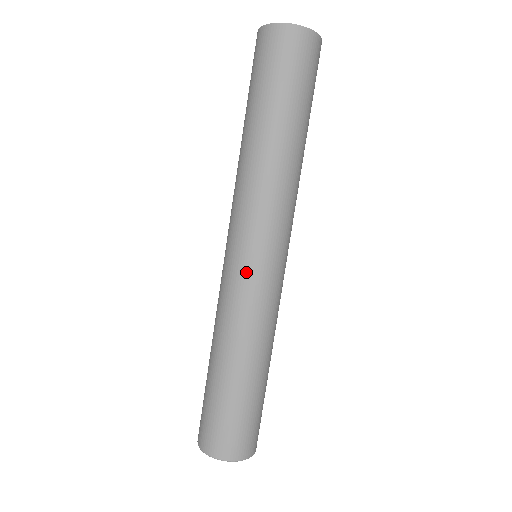
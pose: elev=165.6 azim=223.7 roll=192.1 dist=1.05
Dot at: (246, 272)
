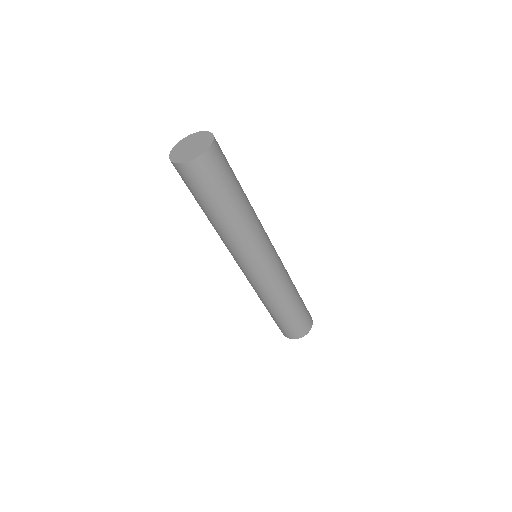
Dot at: (261, 276)
